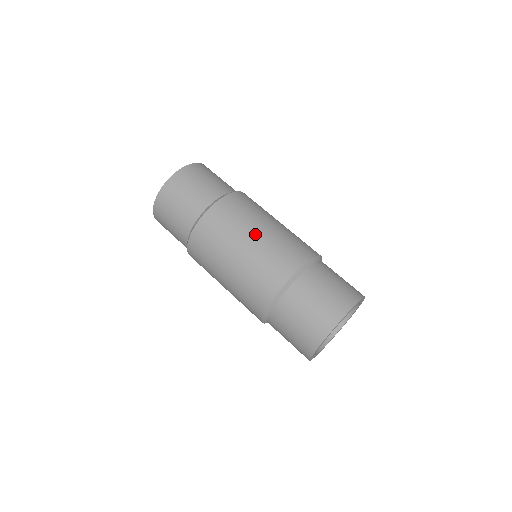
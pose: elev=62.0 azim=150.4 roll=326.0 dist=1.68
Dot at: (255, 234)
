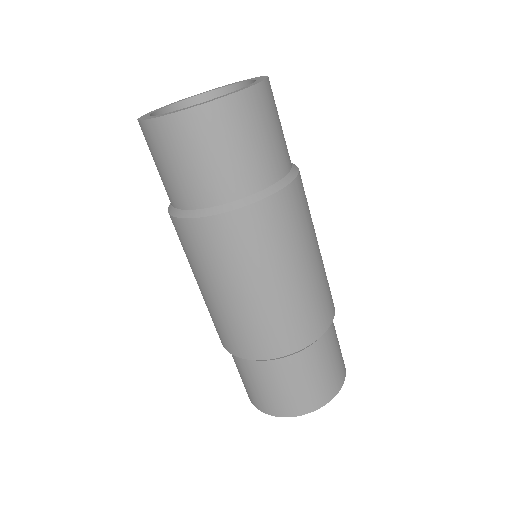
Dot at: (307, 264)
